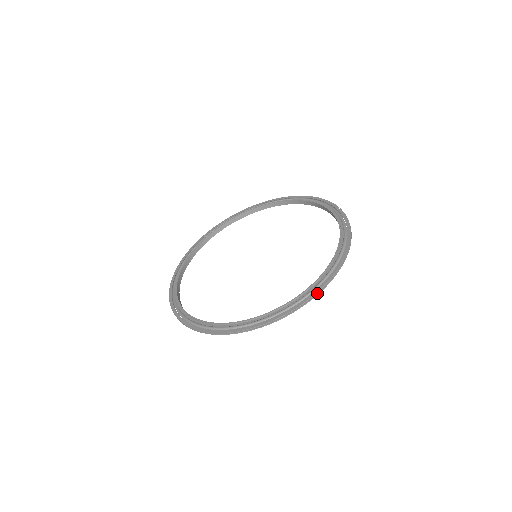
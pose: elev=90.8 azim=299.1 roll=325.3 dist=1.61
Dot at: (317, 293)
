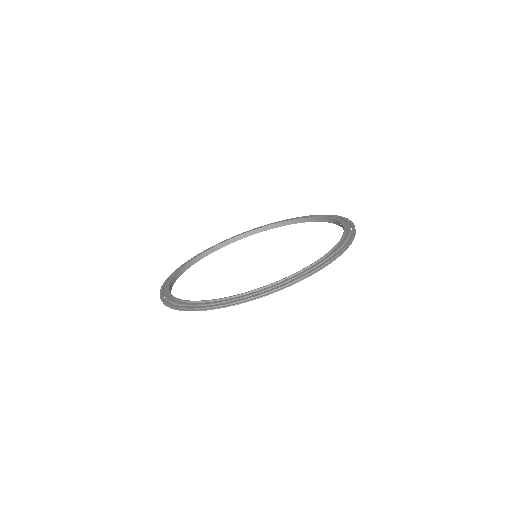
Dot at: (304, 278)
